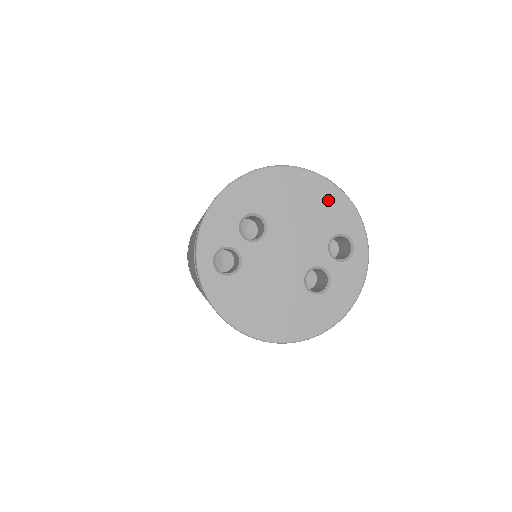
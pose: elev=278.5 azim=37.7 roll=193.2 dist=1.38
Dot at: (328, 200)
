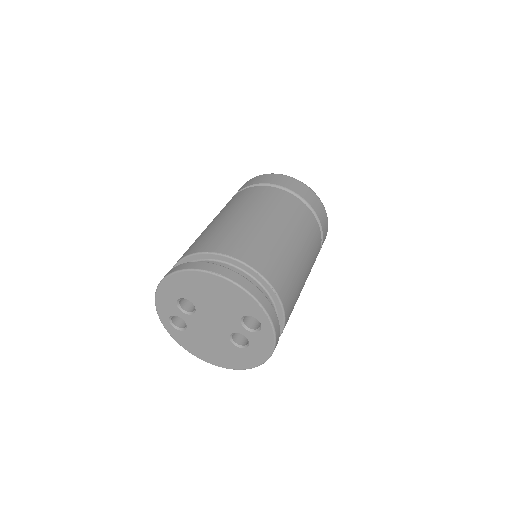
Dot at: (232, 294)
